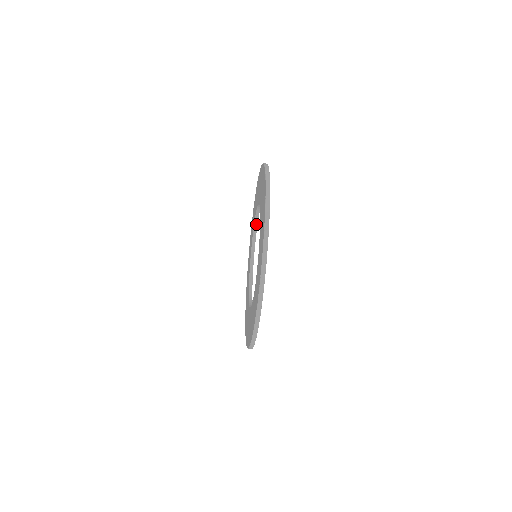
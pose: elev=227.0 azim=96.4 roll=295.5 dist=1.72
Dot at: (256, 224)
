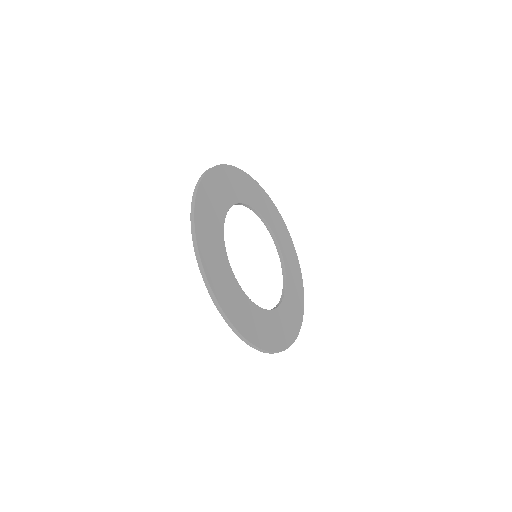
Dot at: (251, 208)
